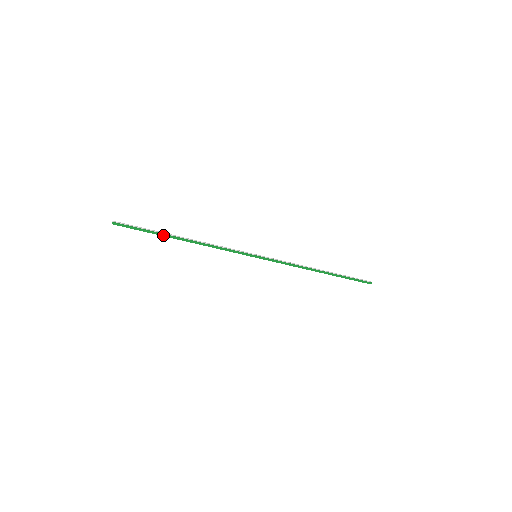
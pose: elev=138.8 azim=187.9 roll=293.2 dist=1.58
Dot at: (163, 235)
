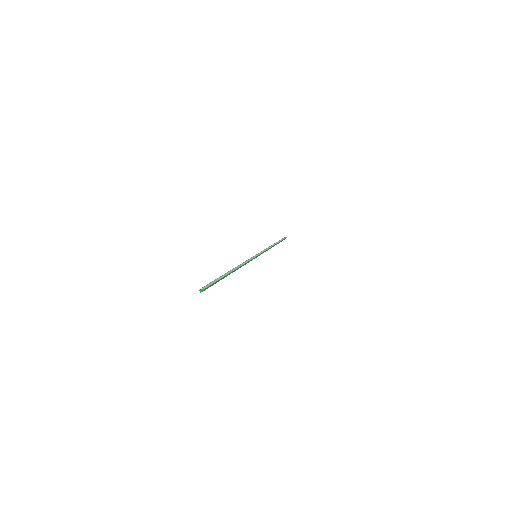
Dot at: (224, 277)
